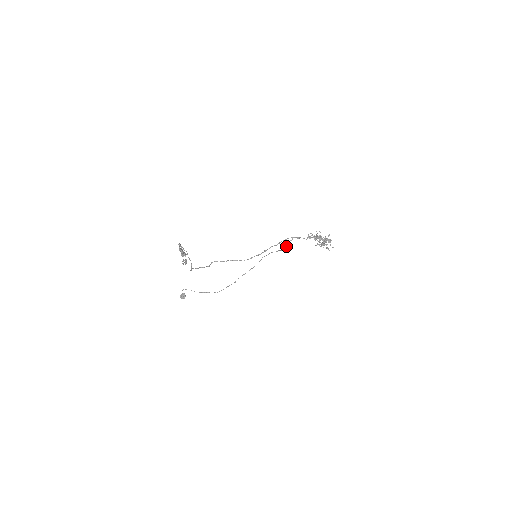
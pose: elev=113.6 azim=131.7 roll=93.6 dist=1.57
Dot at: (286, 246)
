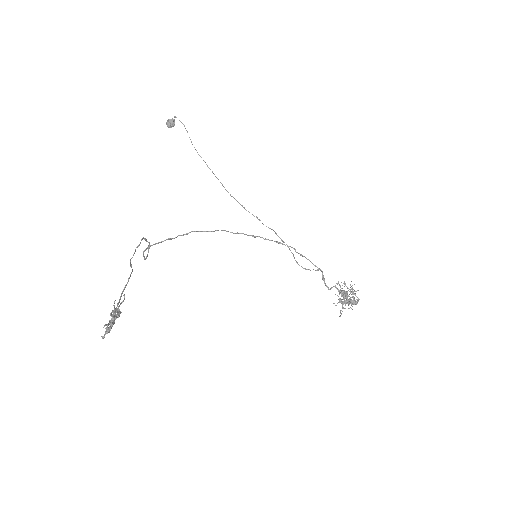
Dot at: (303, 268)
